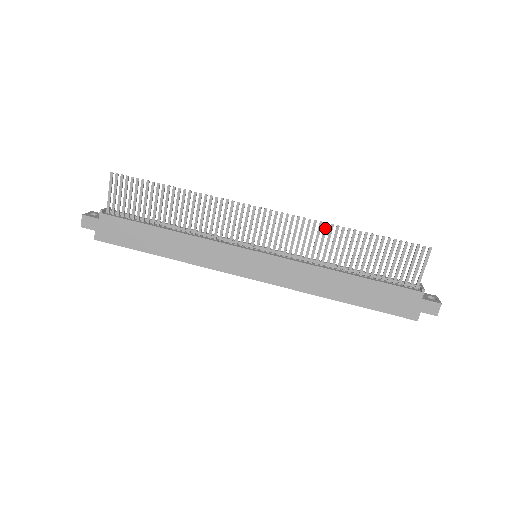
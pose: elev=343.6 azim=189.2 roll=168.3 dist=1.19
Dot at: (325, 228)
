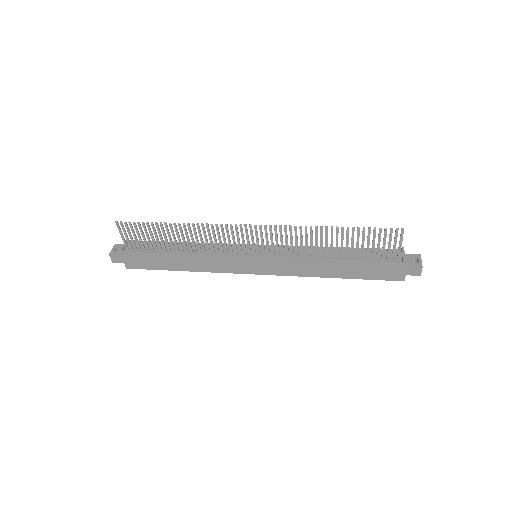
Dot at: (305, 230)
